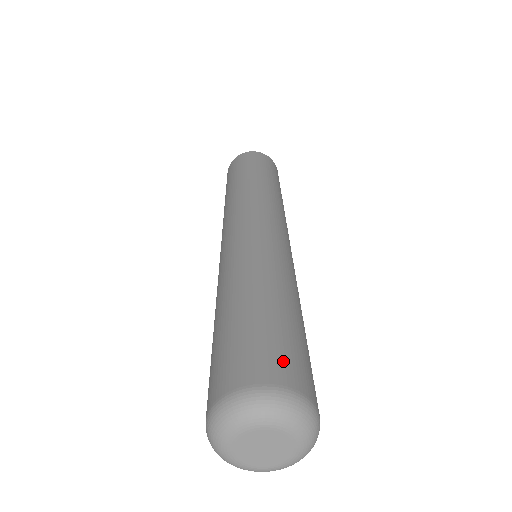
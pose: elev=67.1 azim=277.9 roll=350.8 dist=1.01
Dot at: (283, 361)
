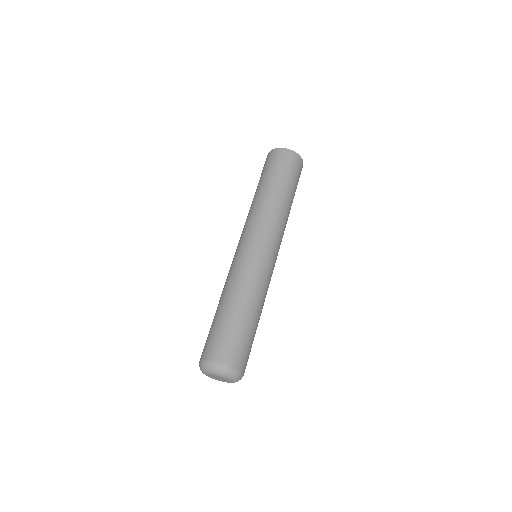
Dot at: (244, 357)
